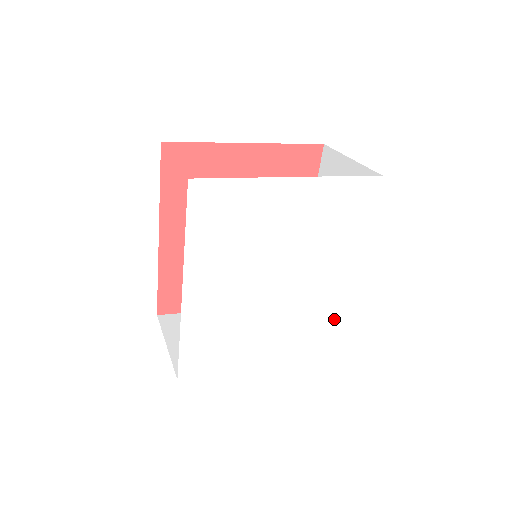
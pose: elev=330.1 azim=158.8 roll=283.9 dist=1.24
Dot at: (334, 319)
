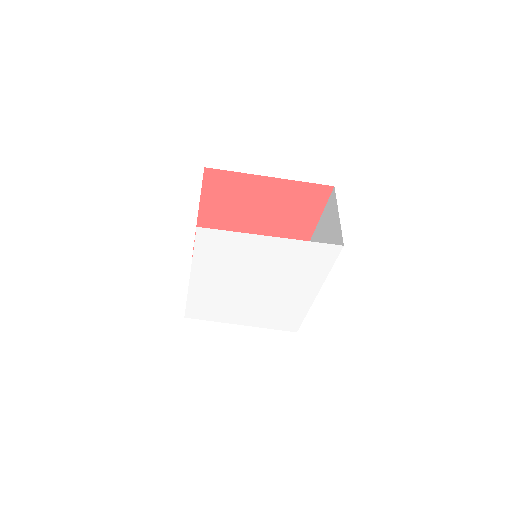
Dot at: (298, 313)
